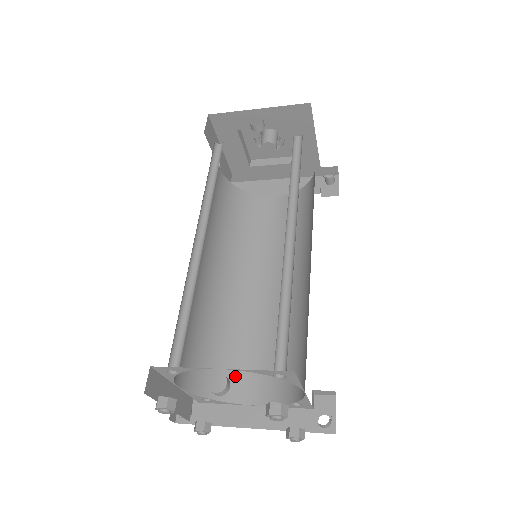
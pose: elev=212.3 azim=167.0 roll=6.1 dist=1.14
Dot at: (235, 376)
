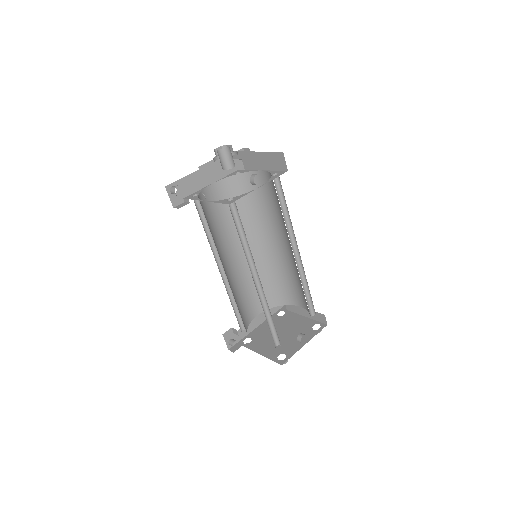
Dot at: (246, 311)
